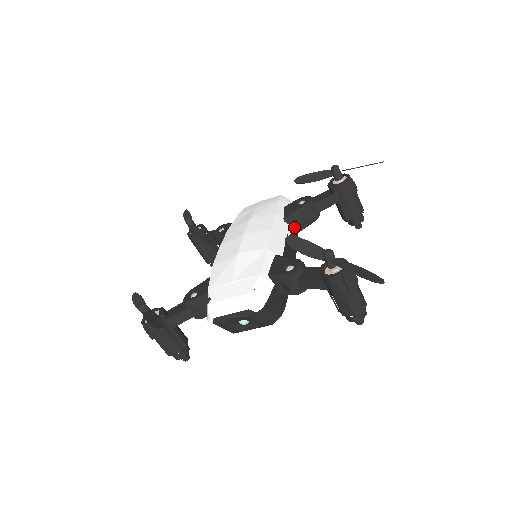
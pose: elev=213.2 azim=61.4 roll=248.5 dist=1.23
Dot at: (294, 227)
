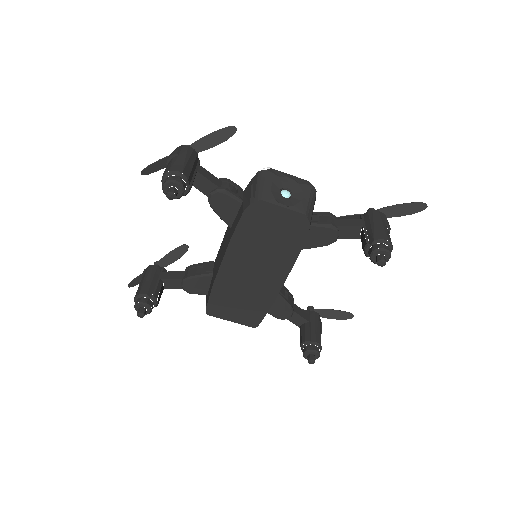
Dot at: occluded
